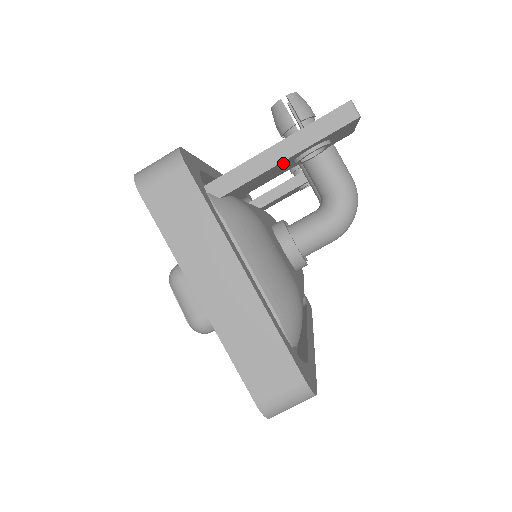
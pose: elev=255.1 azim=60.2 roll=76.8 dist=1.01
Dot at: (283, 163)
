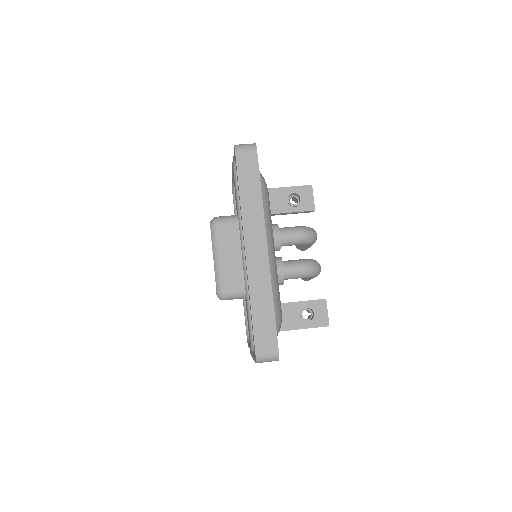
Dot at: (282, 191)
